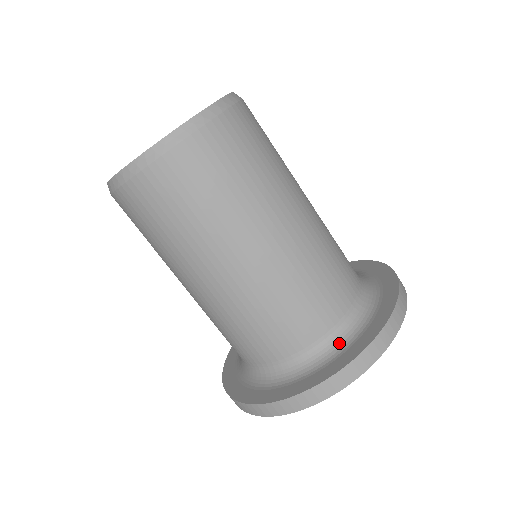
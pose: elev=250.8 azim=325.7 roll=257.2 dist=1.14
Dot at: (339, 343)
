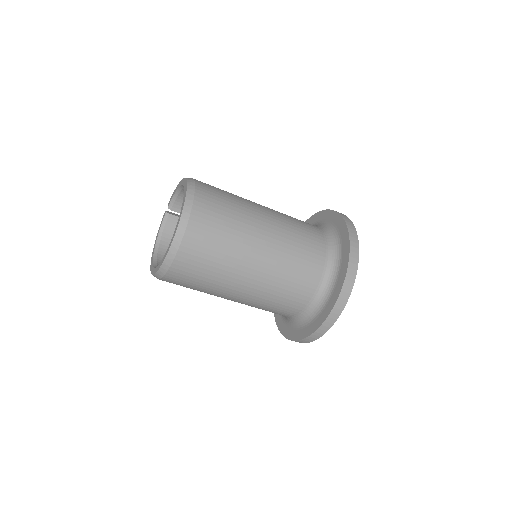
Dot at: (334, 269)
